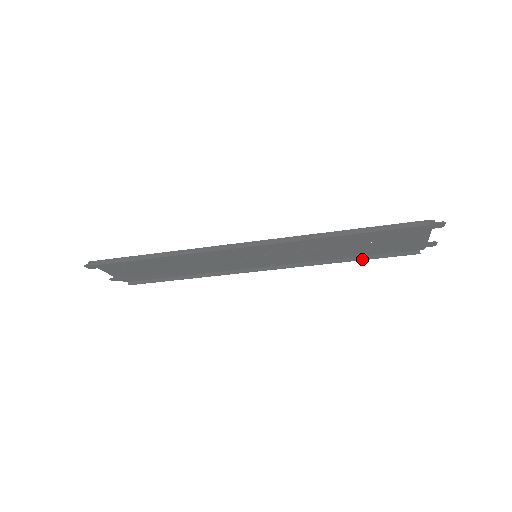
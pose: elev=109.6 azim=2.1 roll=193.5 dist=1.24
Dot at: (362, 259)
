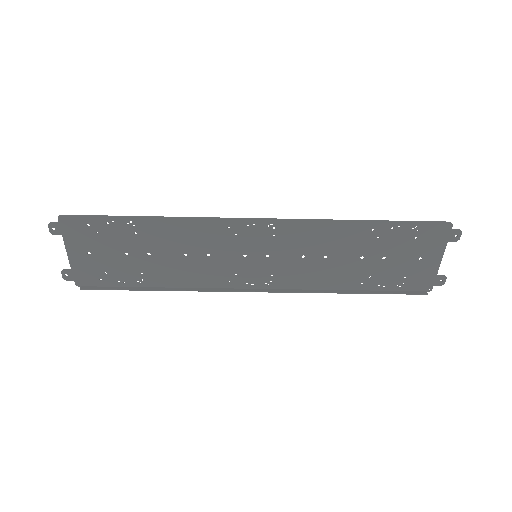
Dot at: (366, 292)
